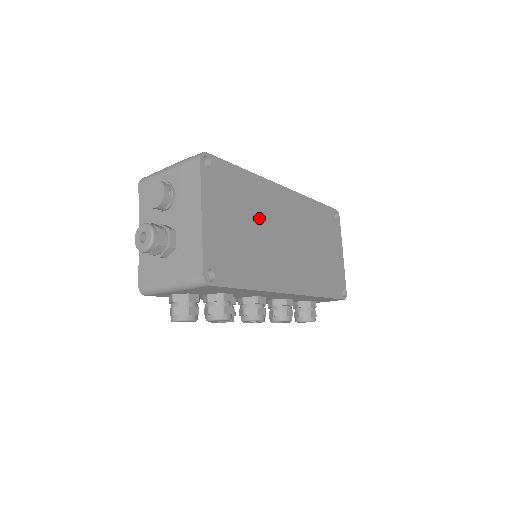
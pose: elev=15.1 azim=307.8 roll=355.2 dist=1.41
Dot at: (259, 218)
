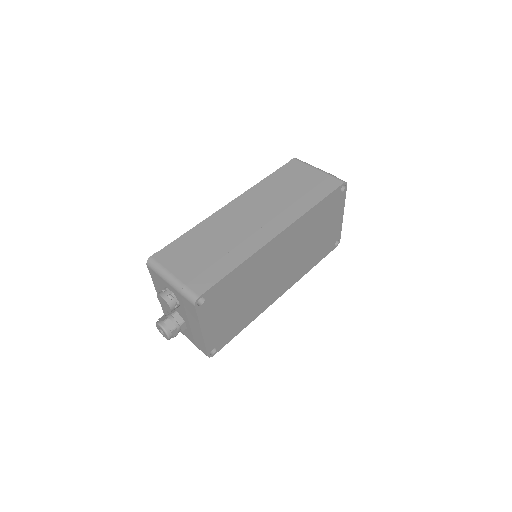
Dot at: (252, 283)
